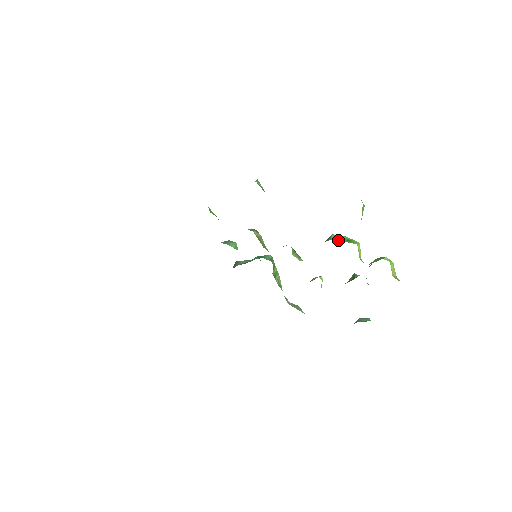
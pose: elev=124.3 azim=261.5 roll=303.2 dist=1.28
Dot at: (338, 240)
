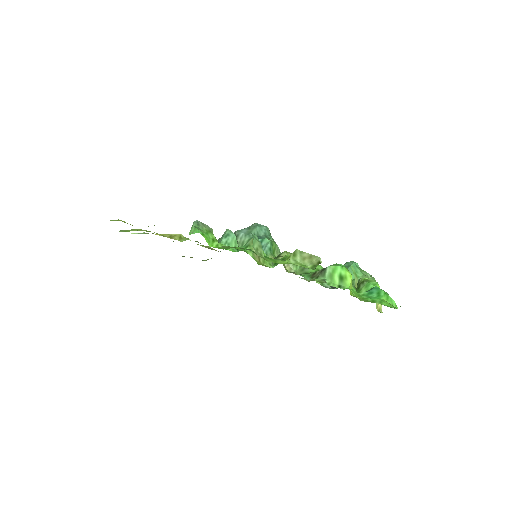
Dot at: (332, 282)
